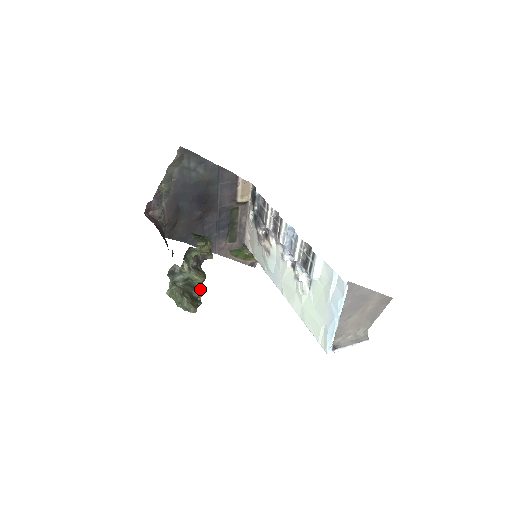
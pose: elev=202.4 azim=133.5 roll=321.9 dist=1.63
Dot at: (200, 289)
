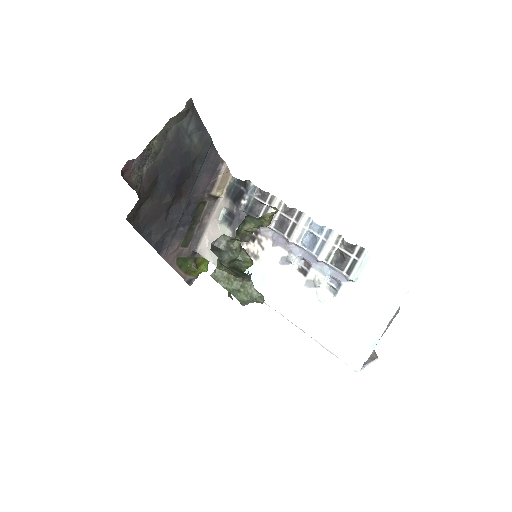
Dot at: occluded
